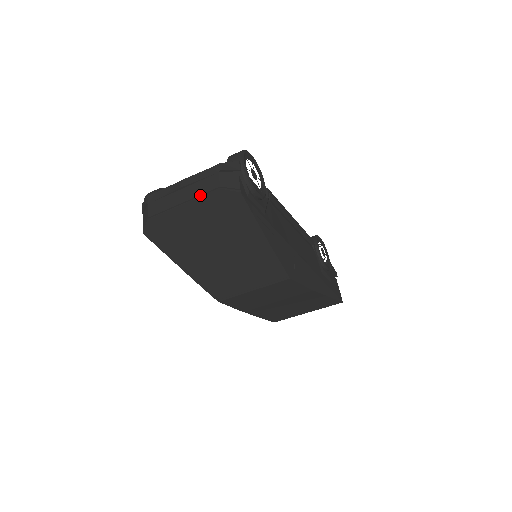
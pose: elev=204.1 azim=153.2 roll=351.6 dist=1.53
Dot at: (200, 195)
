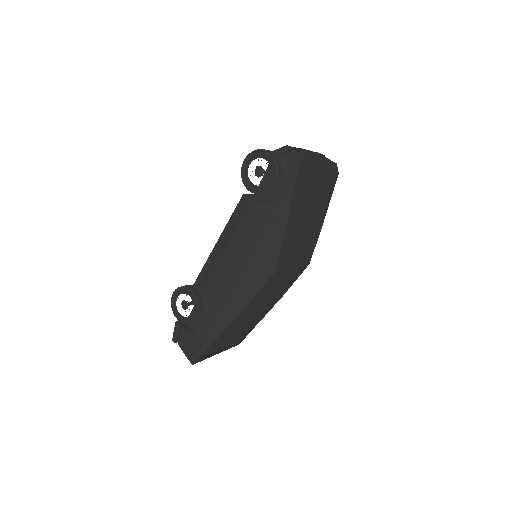
Dot at: (328, 161)
